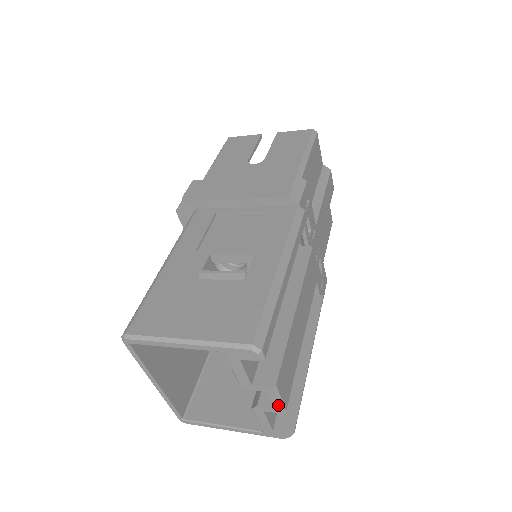
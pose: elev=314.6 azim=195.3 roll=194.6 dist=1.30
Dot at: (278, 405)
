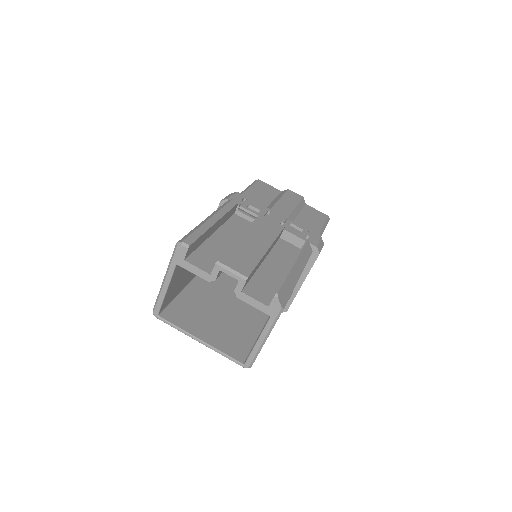
Dot at: (236, 275)
